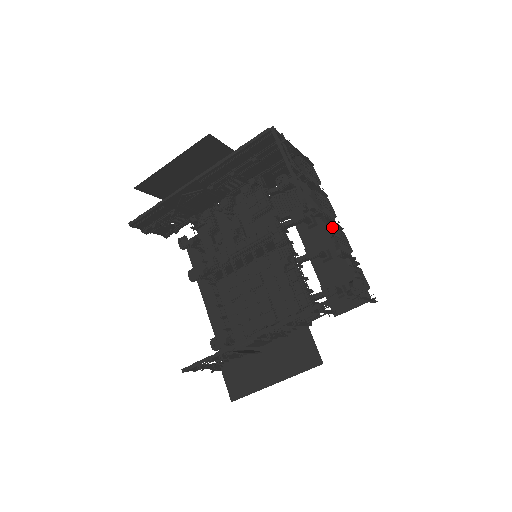
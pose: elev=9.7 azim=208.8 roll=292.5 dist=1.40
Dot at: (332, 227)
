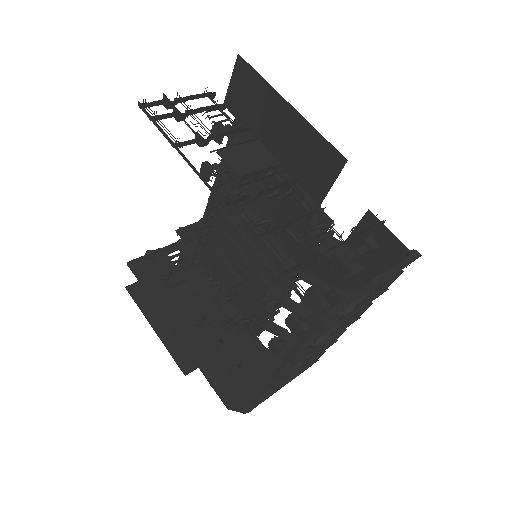
Dot at: (315, 351)
